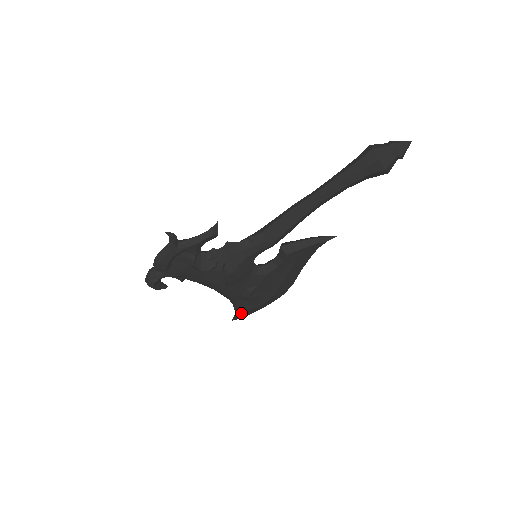
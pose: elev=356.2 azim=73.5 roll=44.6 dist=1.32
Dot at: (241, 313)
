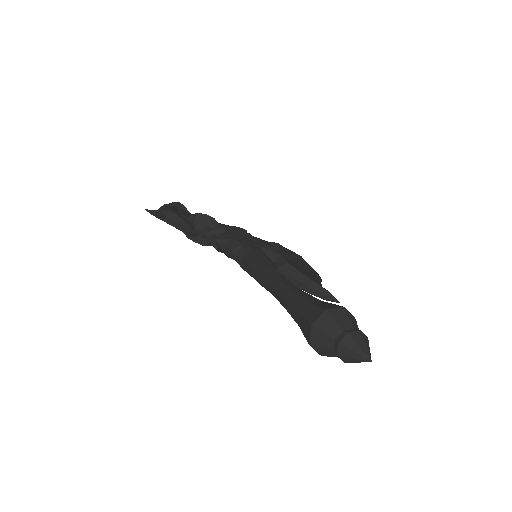
Dot at: occluded
